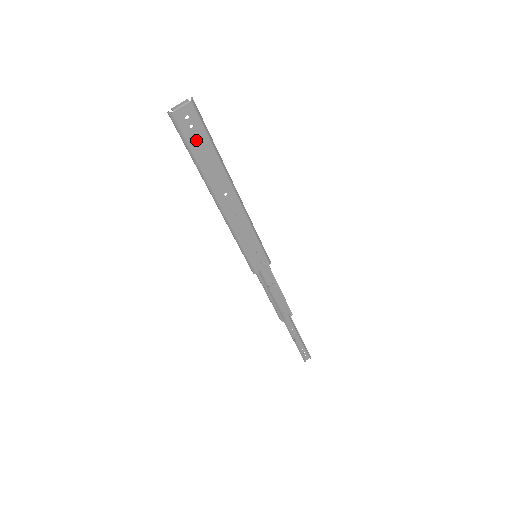
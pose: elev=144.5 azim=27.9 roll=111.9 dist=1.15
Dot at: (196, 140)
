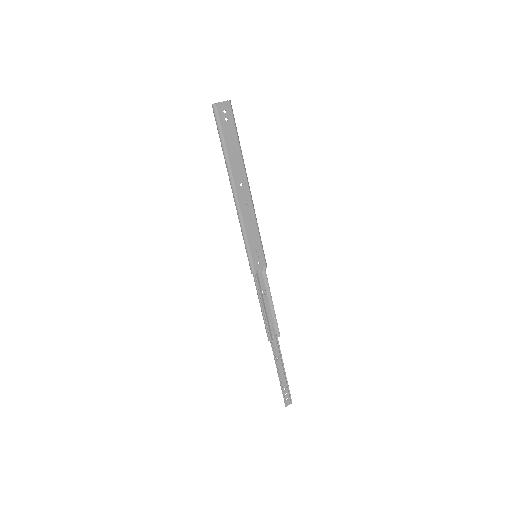
Dot at: (228, 131)
